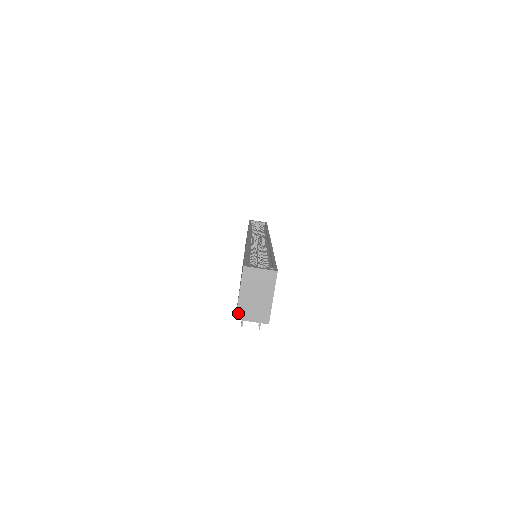
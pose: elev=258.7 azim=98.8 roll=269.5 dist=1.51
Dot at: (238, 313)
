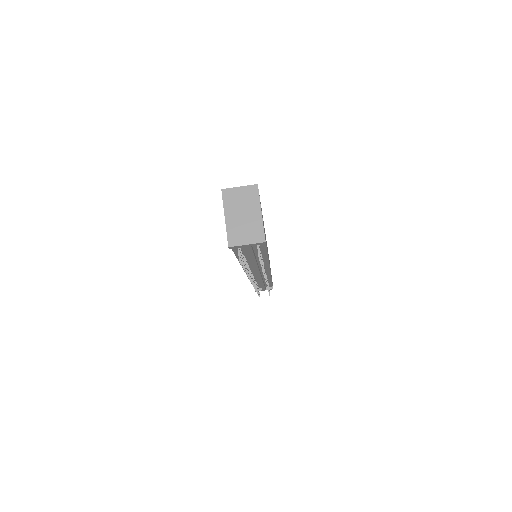
Dot at: (229, 240)
